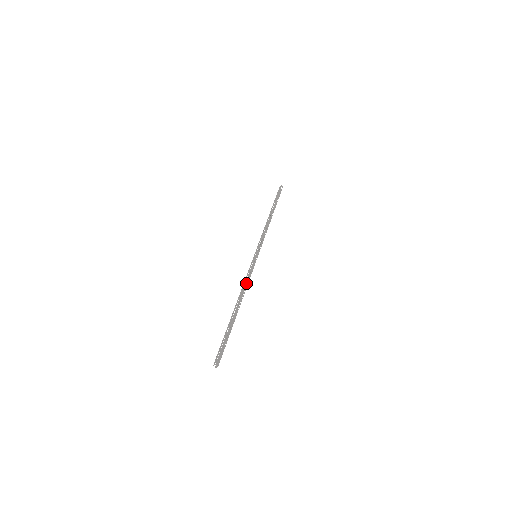
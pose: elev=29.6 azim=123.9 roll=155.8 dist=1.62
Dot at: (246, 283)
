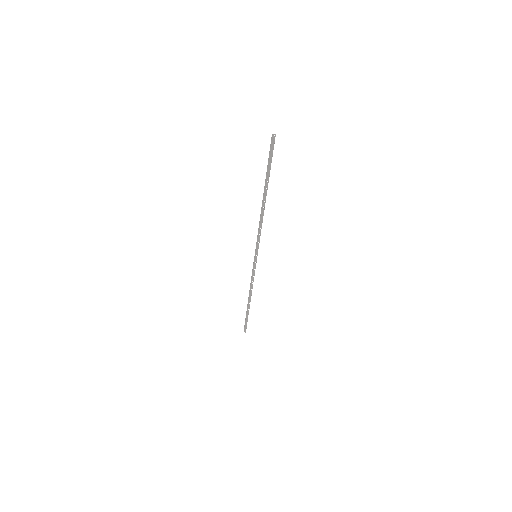
Dot at: occluded
